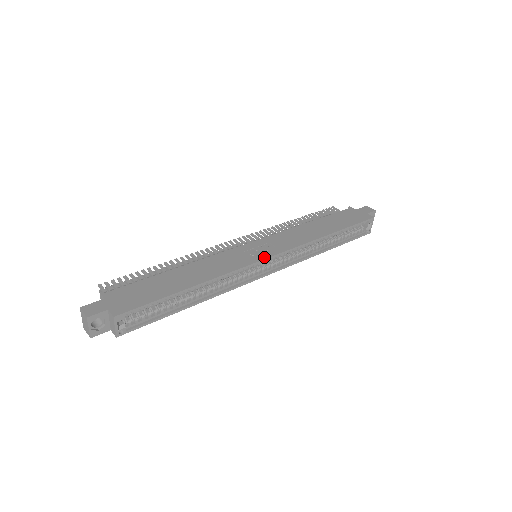
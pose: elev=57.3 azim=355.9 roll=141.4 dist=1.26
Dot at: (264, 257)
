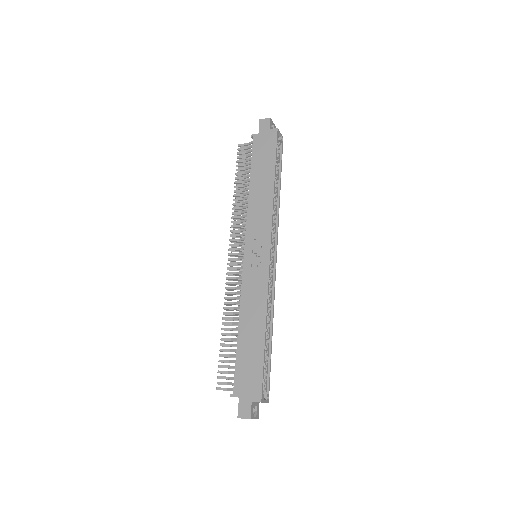
Dot at: (267, 257)
